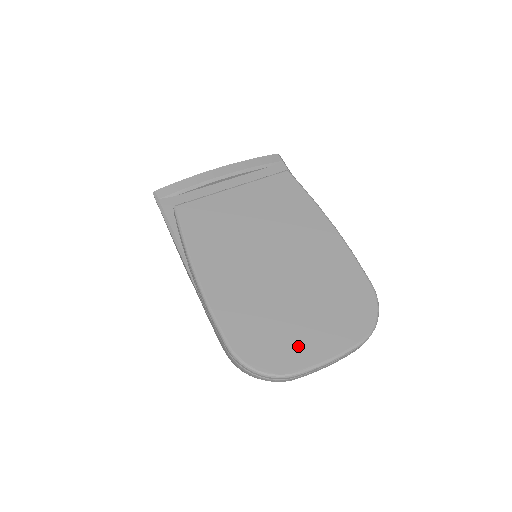
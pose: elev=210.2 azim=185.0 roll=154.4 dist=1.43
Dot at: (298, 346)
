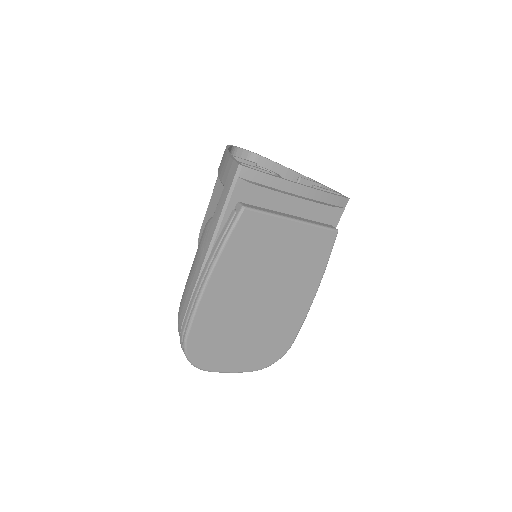
Dot at: (223, 357)
